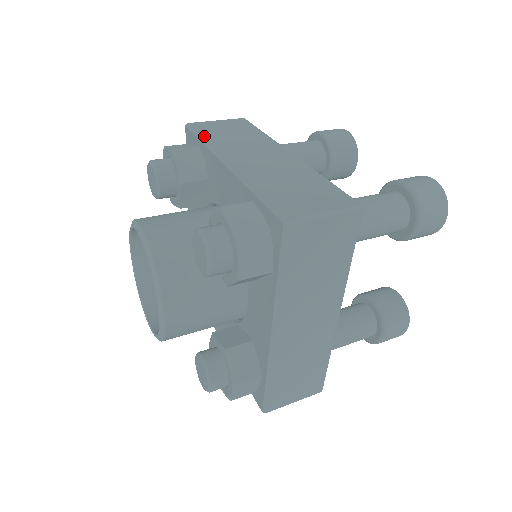
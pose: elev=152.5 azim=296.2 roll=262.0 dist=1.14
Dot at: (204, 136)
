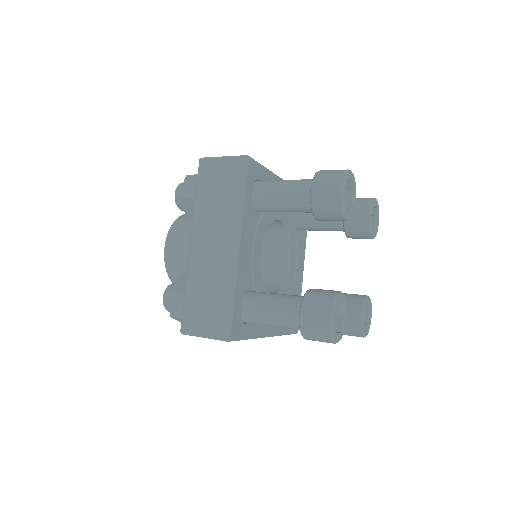
Dot at: occluded
